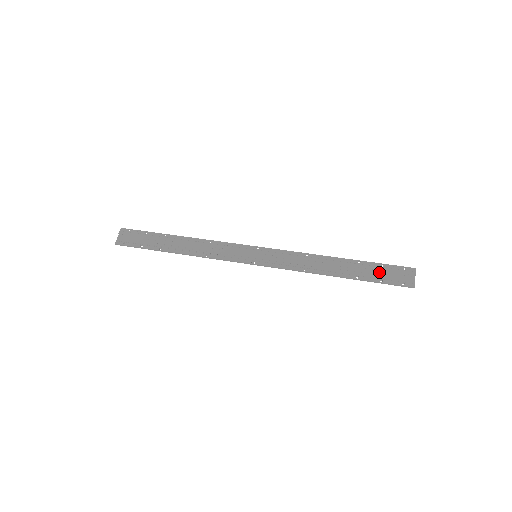
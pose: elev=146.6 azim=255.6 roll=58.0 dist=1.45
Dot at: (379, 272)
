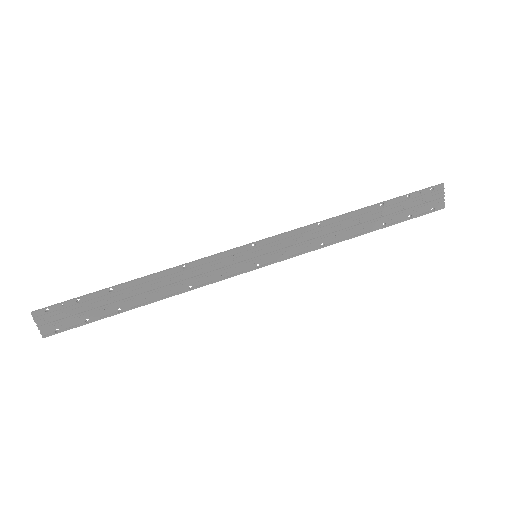
Dot at: (407, 208)
